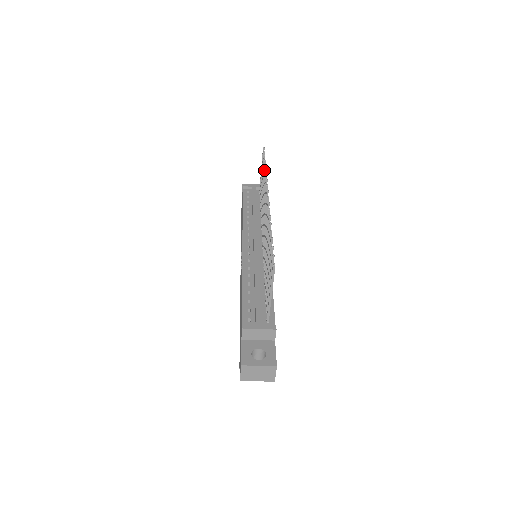
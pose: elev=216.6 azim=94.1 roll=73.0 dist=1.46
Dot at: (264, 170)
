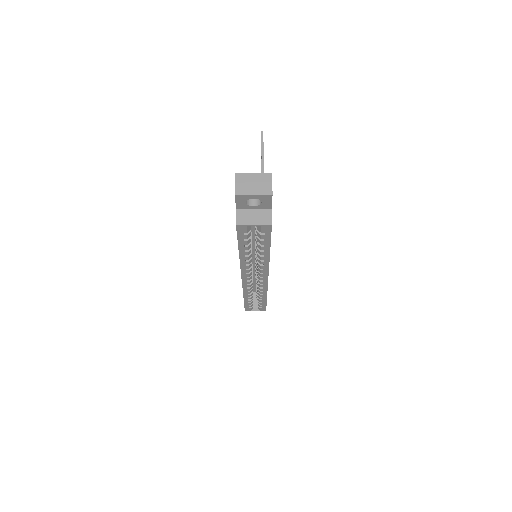
Dot at: occluded
